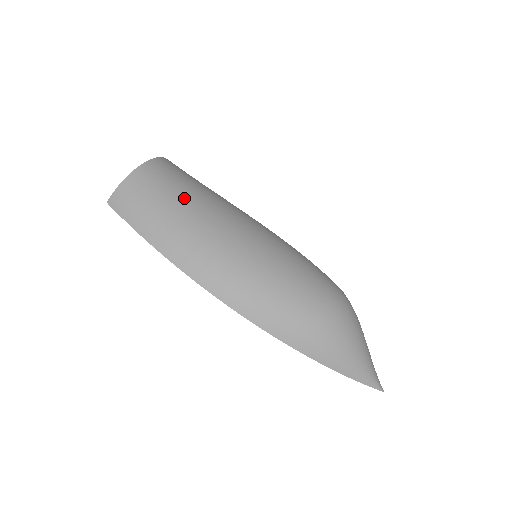
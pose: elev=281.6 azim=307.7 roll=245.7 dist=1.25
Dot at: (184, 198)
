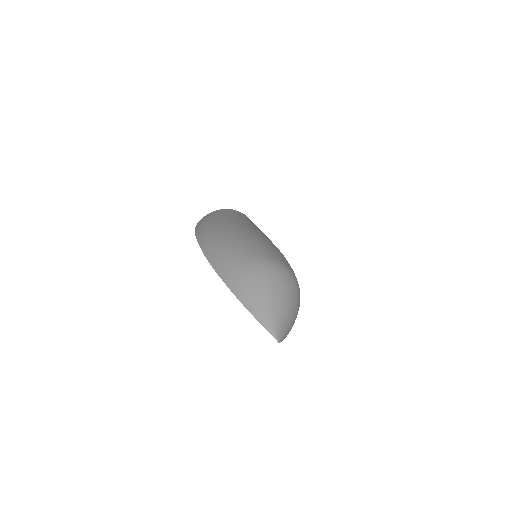
Dot at: (228, 216)
